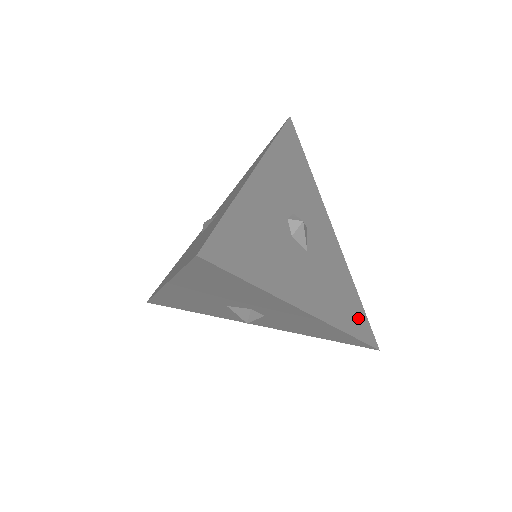
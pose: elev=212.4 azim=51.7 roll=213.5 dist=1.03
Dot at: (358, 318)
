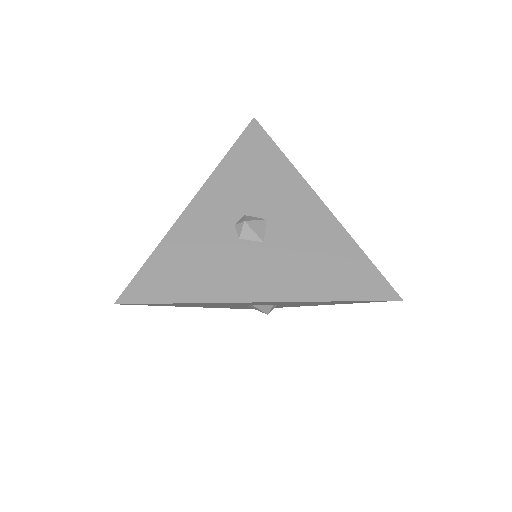
Dot at: (357, 278)
